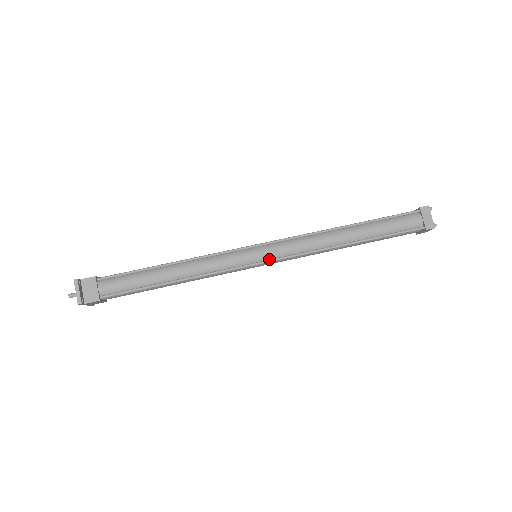
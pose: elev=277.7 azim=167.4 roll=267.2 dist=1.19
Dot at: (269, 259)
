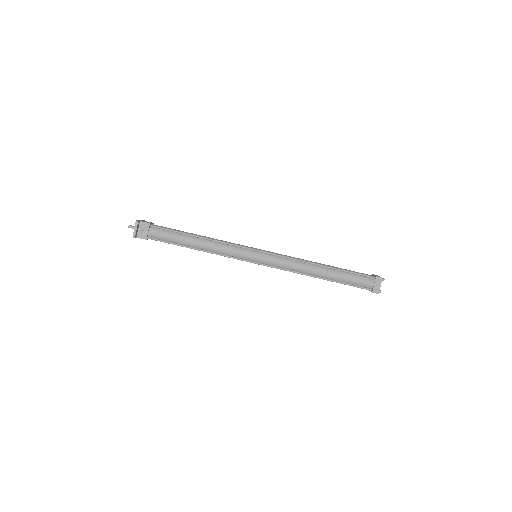
Dot at: (263, 263)
